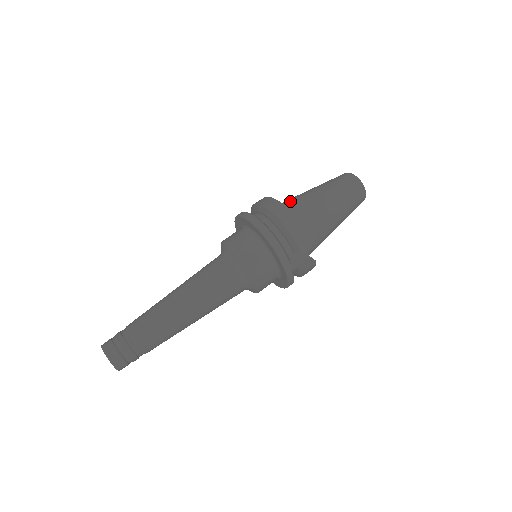
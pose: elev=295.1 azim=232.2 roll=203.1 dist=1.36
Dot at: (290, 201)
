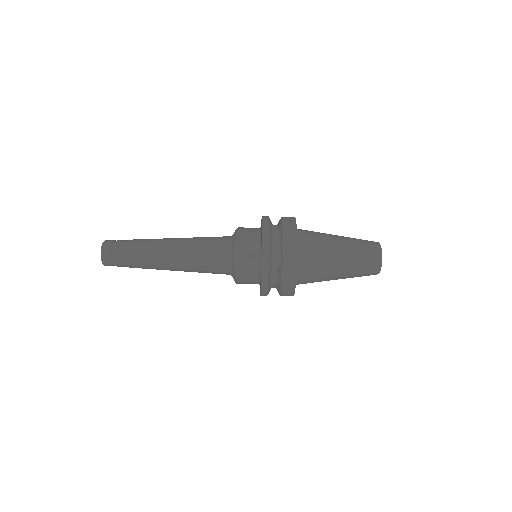
Dot at: (312, 248)
